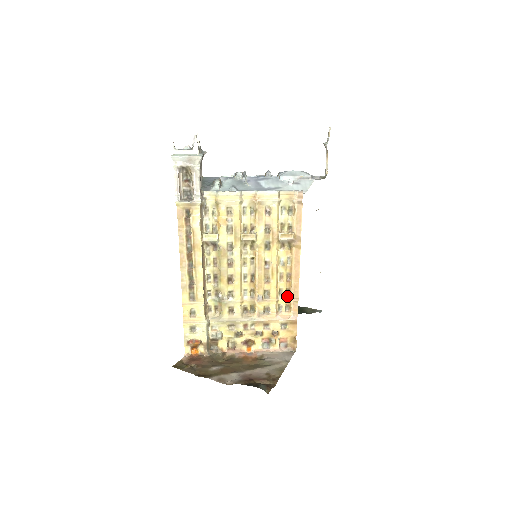
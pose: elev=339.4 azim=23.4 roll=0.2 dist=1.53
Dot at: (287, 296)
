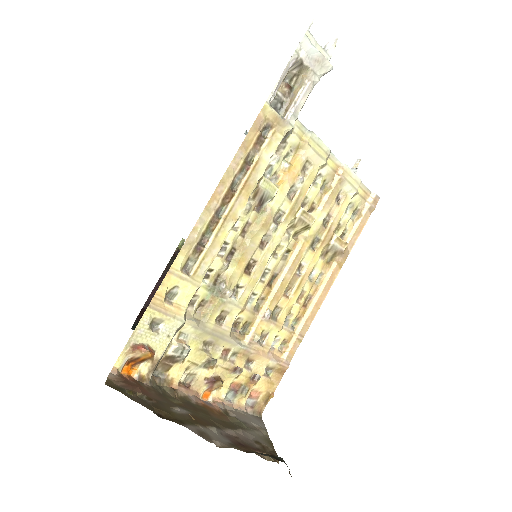
Dot at: (292, 328)
